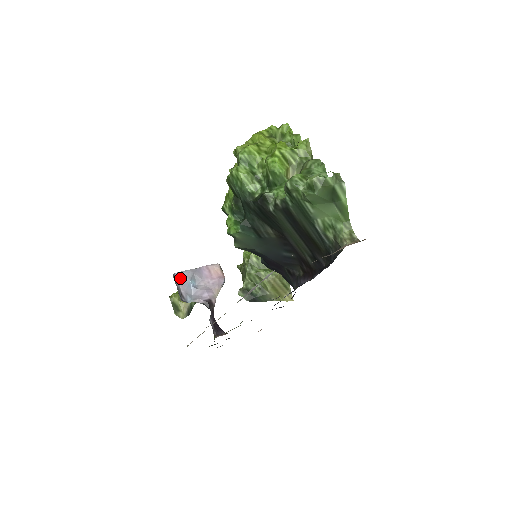
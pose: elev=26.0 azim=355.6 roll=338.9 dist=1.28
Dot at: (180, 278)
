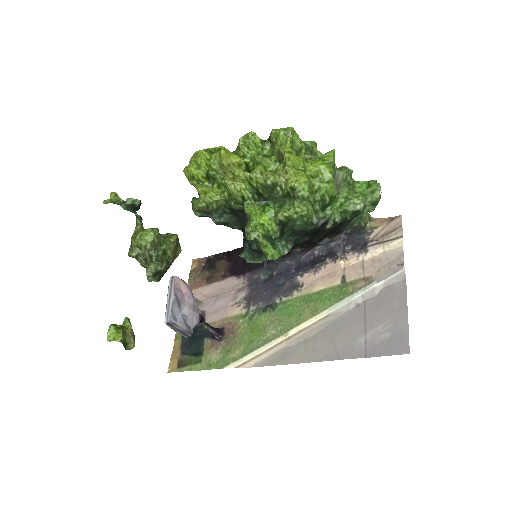
Dot at: (176, 320)
